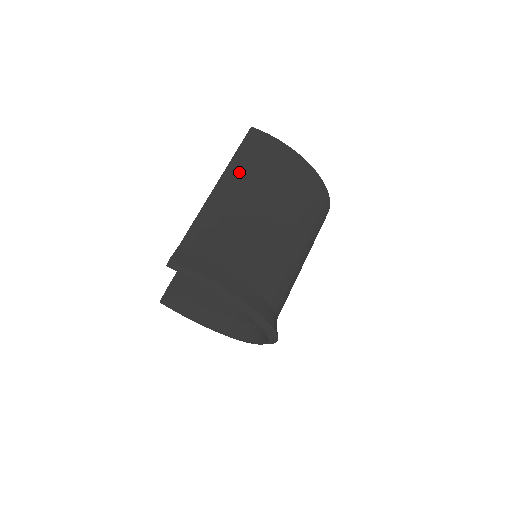
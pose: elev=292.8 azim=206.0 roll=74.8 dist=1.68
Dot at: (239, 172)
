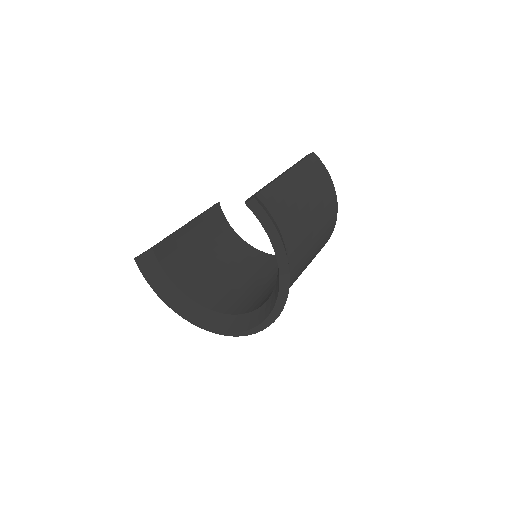
Dot at: (303, 174)
